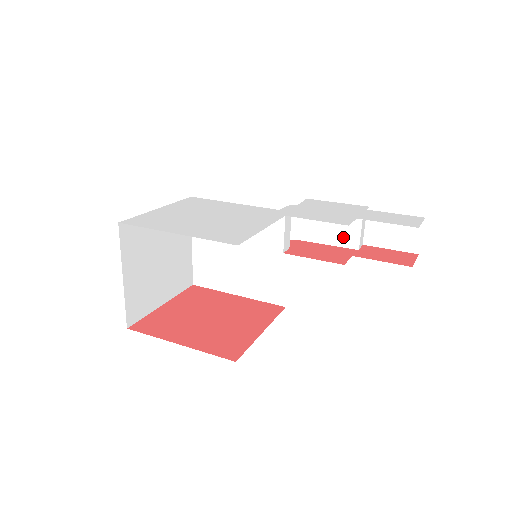
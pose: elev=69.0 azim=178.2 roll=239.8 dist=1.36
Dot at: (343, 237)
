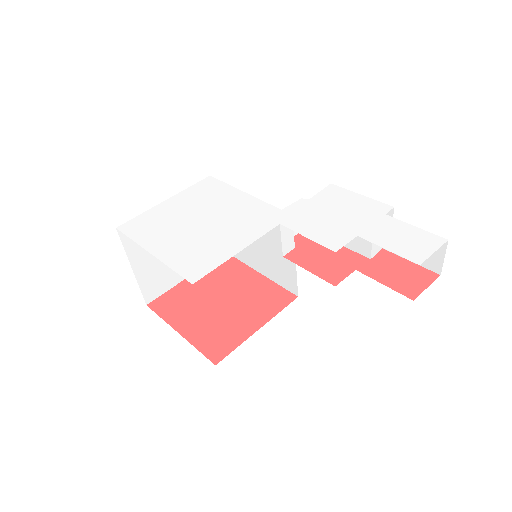
Dot at: (355, 242)
